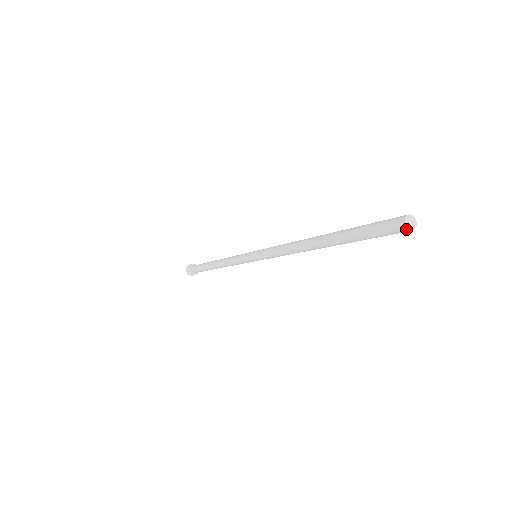
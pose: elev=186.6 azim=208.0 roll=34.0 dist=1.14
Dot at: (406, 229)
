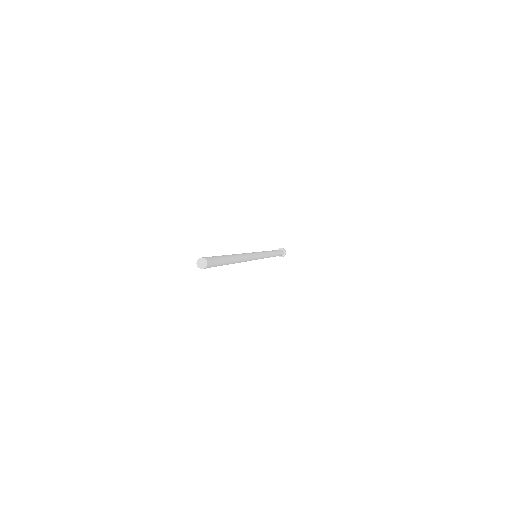
Dot at: (200, 268)
